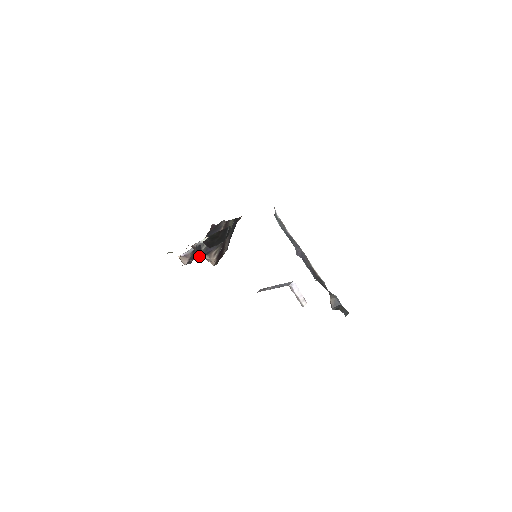
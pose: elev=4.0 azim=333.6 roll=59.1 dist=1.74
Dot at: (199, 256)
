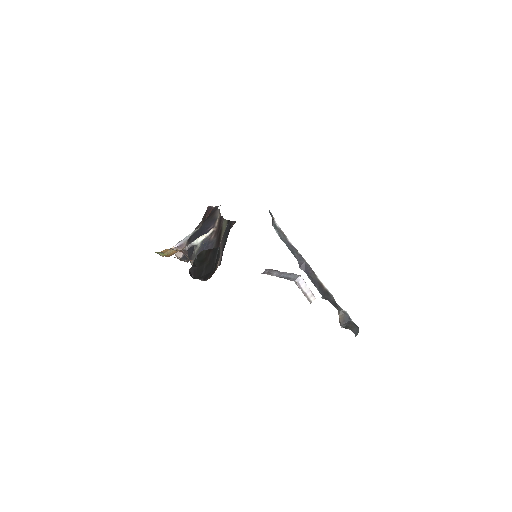
Dot at: (192, 261)
